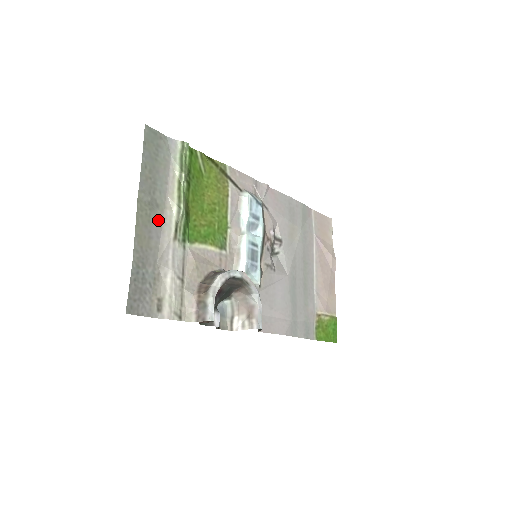
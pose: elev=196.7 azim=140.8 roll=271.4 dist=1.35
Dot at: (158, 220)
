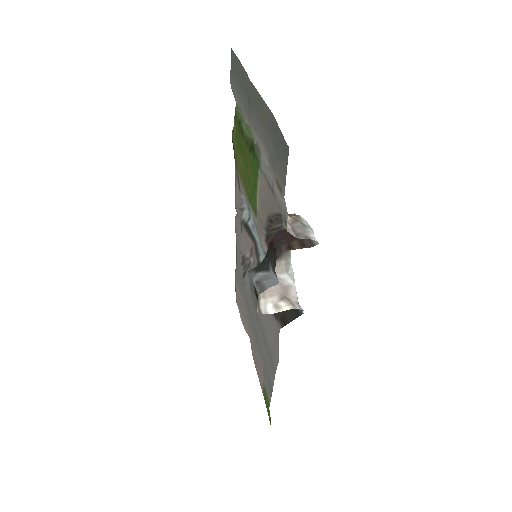
Dot at: (253, 120)
